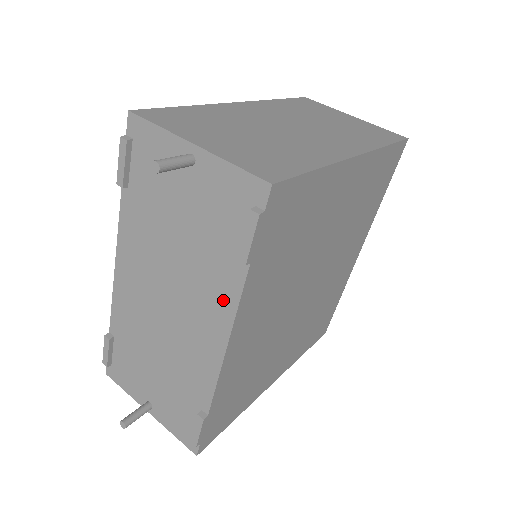
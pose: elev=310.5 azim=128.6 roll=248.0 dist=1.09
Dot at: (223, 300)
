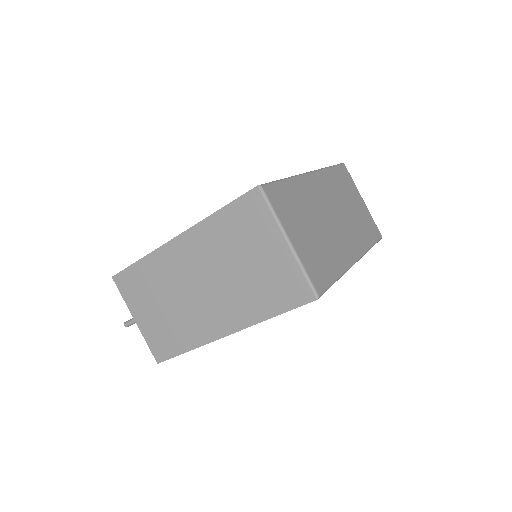
Dot at: occluded
